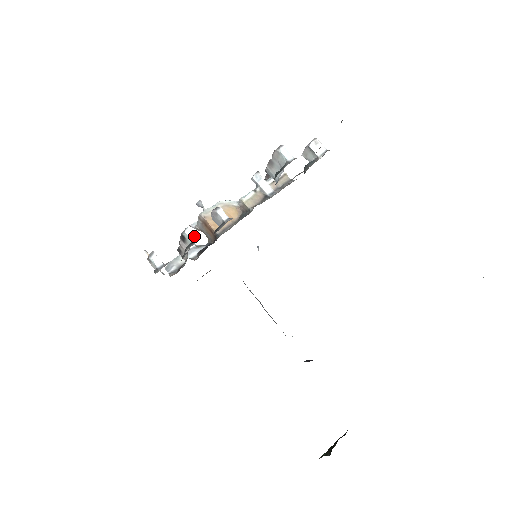
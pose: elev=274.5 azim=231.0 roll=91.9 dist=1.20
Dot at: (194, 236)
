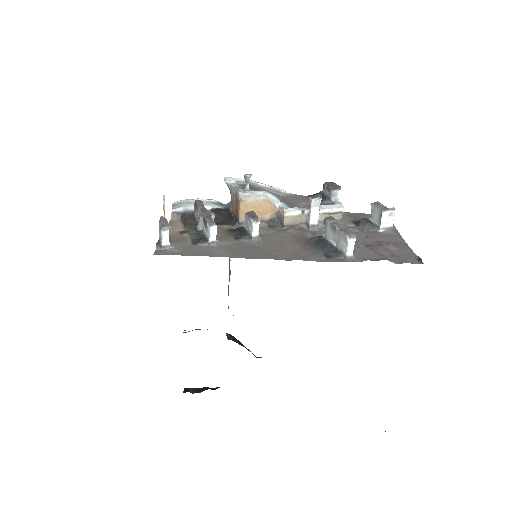
Dot at: (215, 237)
